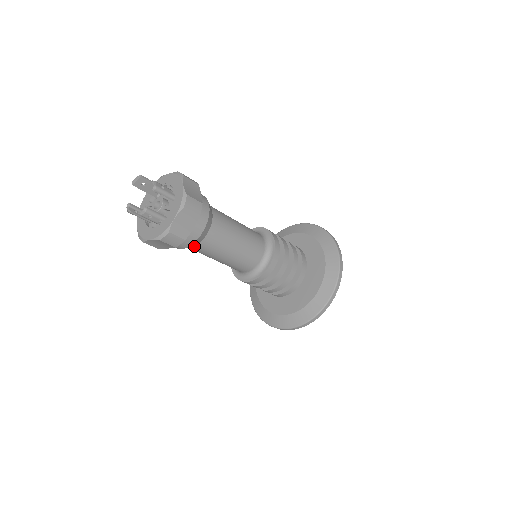
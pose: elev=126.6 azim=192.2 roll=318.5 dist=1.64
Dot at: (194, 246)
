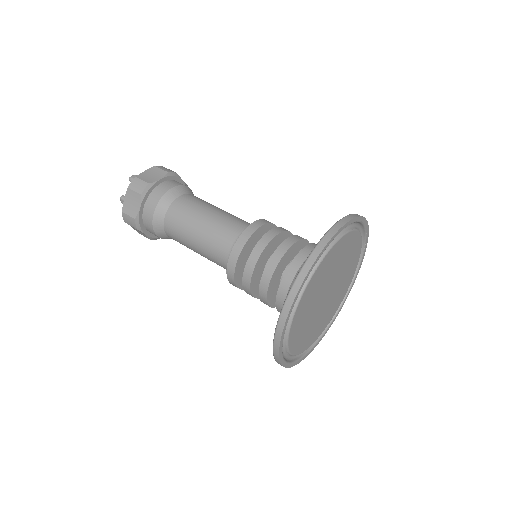
Dot at: (166, 233)
